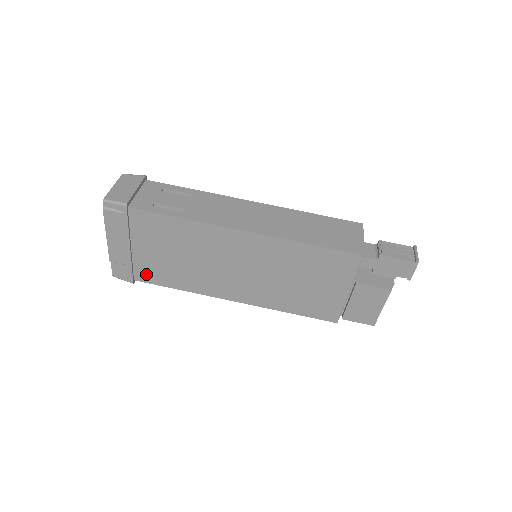
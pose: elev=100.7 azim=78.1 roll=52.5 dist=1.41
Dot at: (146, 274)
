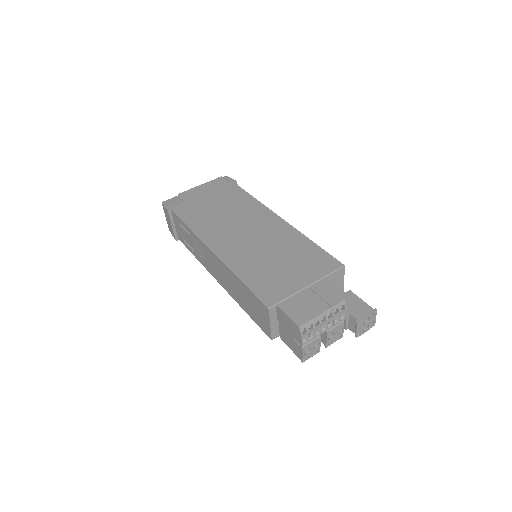
Dot at: (185, 210)
